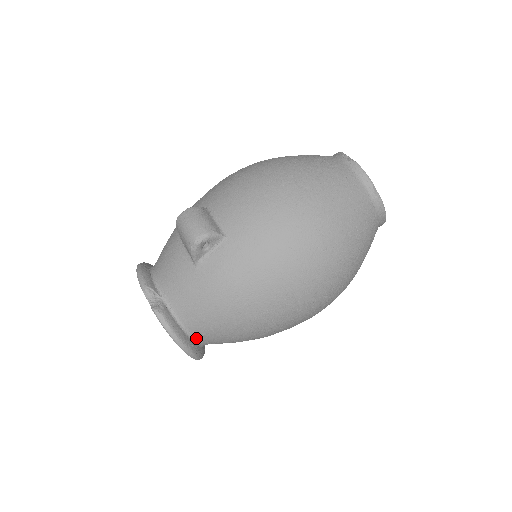
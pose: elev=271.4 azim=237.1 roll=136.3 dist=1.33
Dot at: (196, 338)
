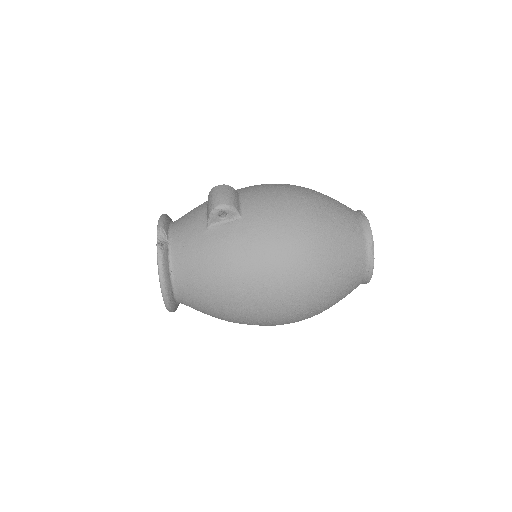
Dot at: (176, 288)
